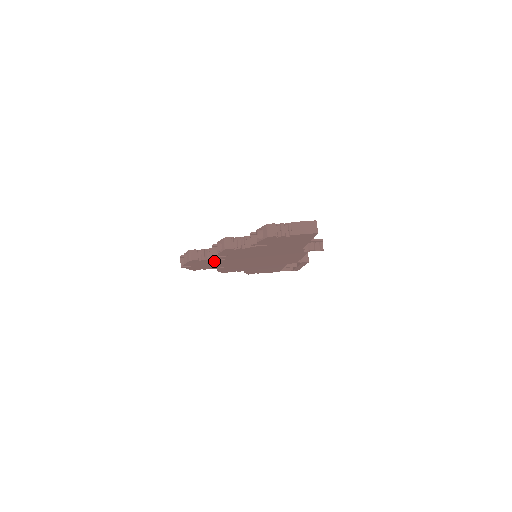
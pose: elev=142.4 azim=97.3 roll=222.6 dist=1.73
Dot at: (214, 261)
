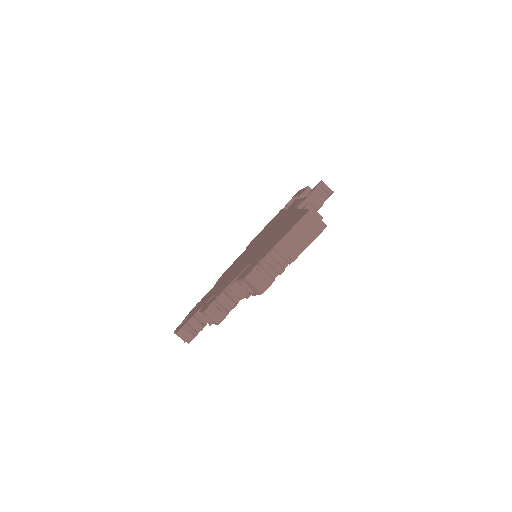
Dot at: occluded
